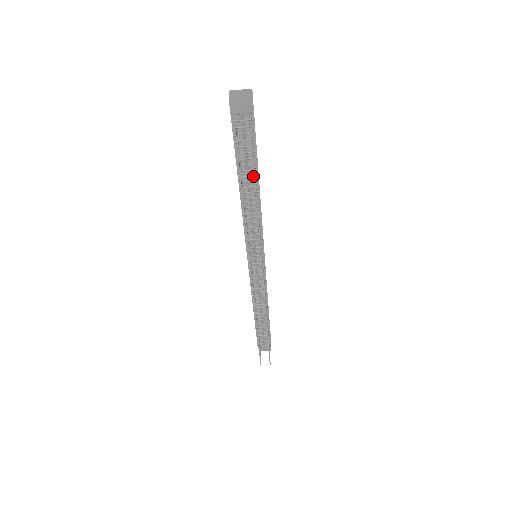
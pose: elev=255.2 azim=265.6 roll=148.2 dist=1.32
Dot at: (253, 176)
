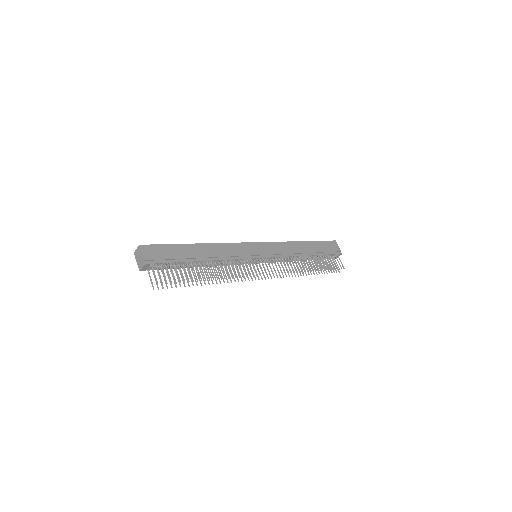
Dot at: (193, 263)
